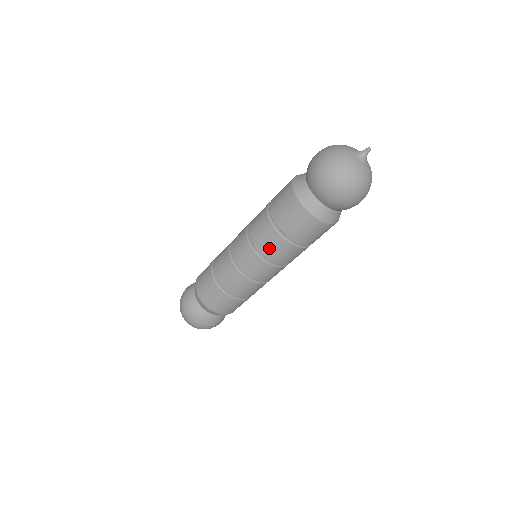
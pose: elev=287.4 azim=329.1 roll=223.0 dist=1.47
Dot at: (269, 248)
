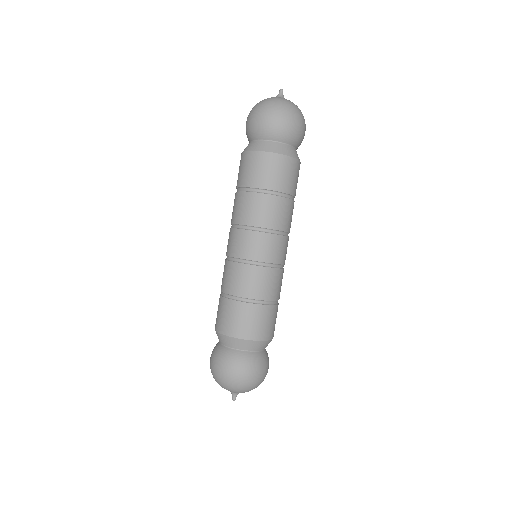
Dot at: (263, 215)
